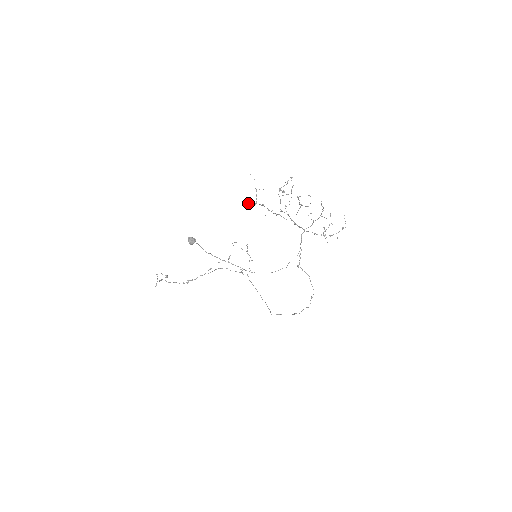
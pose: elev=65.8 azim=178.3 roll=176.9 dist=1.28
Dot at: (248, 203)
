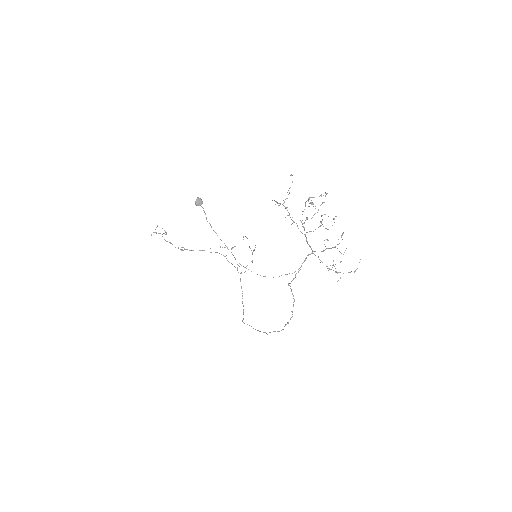
Dot at: (274, 200)
